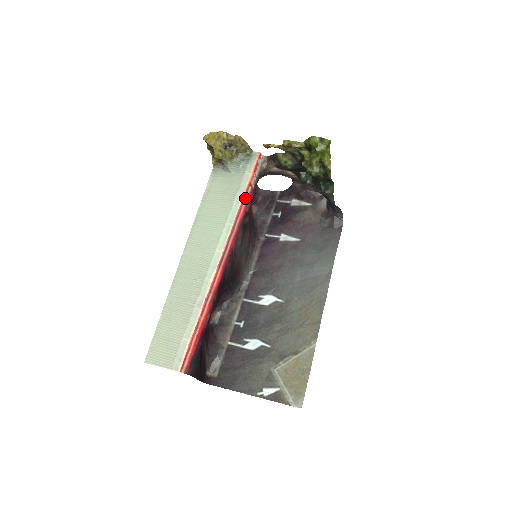
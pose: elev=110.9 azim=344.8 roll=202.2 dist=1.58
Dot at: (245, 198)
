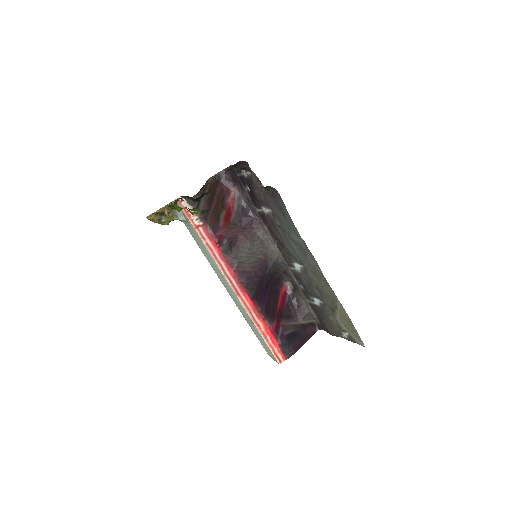
Dot at: (205, 239)
